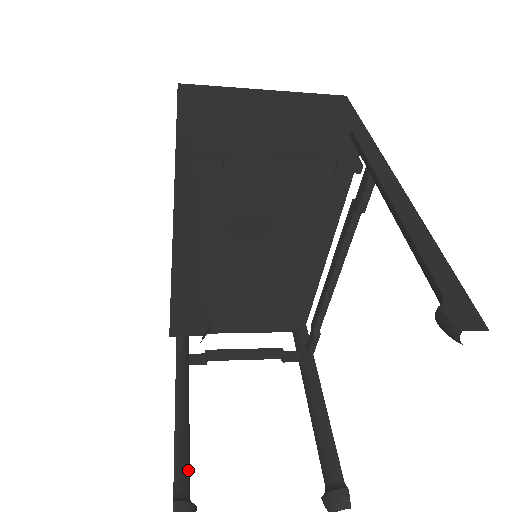
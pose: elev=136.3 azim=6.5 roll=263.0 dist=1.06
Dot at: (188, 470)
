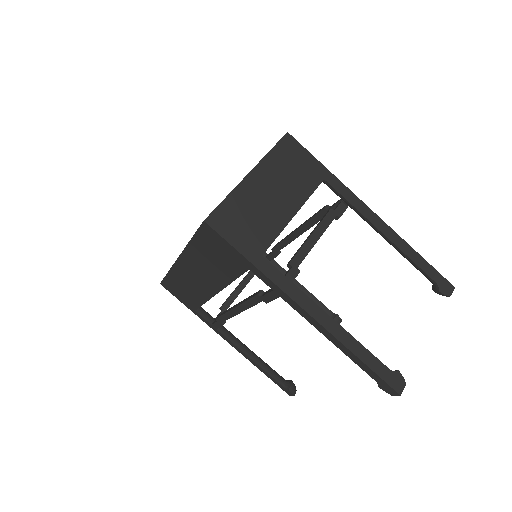
Dot at: (275, 371)
